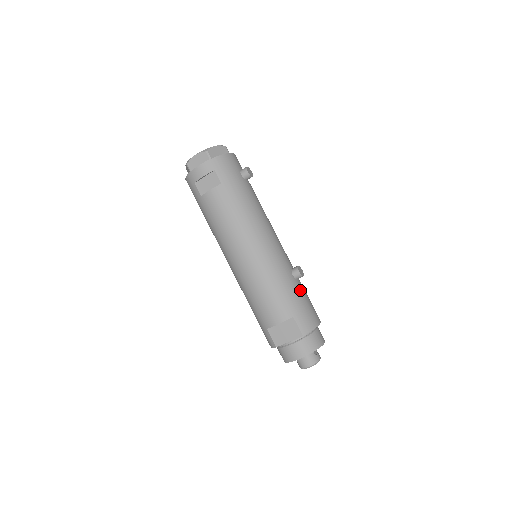
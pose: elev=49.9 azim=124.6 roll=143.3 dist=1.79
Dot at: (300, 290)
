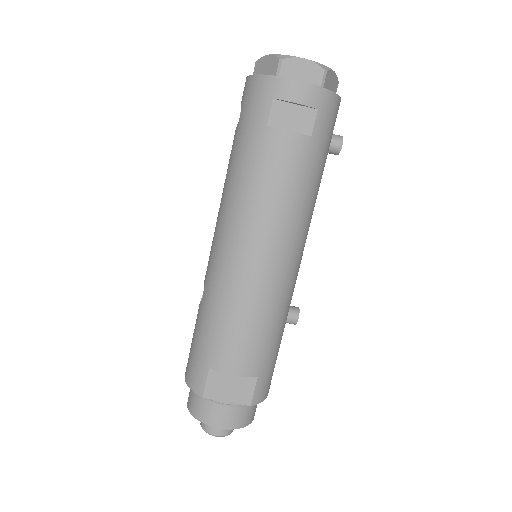
Dot at: occluded
